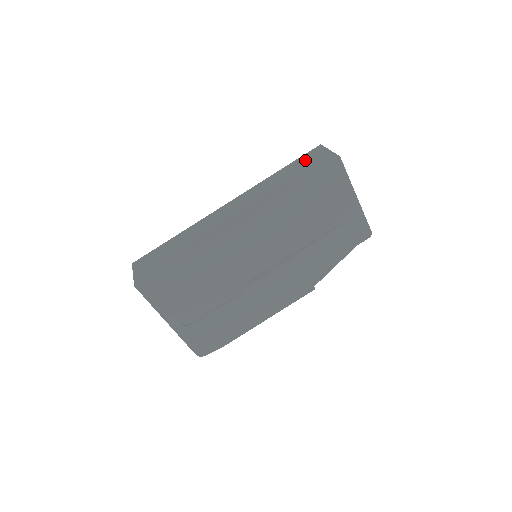
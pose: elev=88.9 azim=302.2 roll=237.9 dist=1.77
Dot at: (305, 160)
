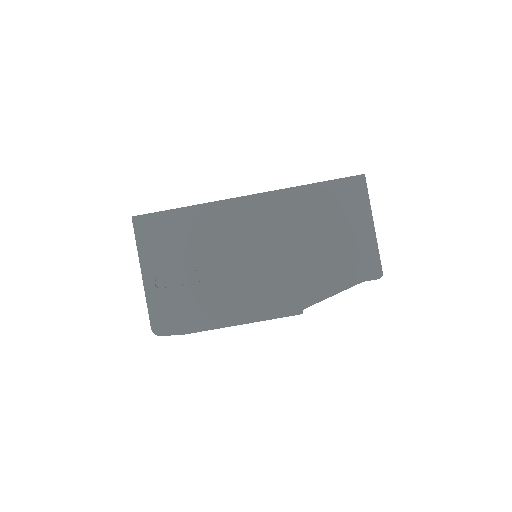
Dot at: occluded
